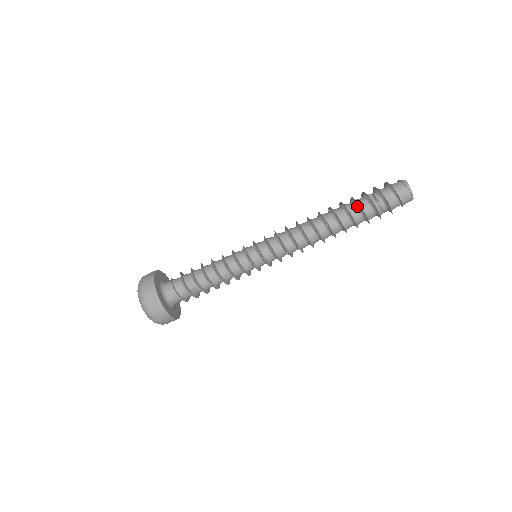
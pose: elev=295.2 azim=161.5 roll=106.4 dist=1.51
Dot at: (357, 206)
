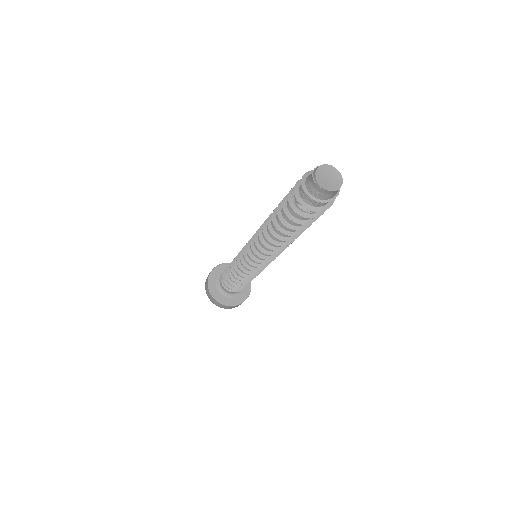
Dot at: (285, 206)
